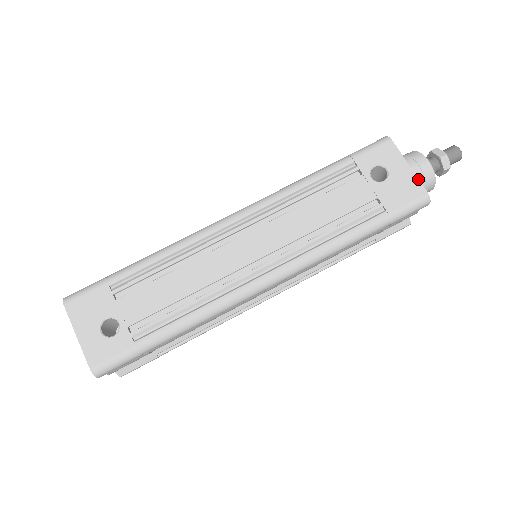
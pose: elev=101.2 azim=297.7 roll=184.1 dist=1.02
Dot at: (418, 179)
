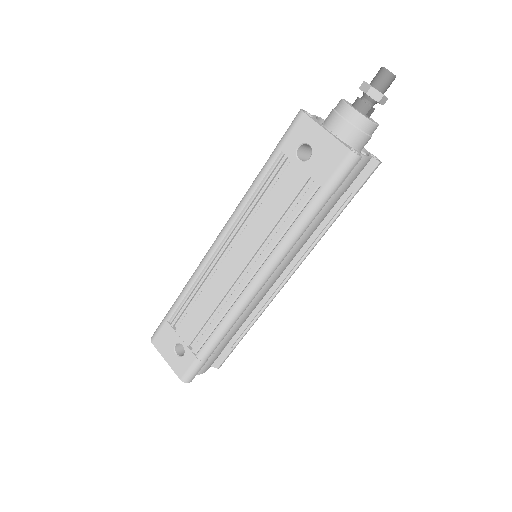
Dot at: (338, 141)
